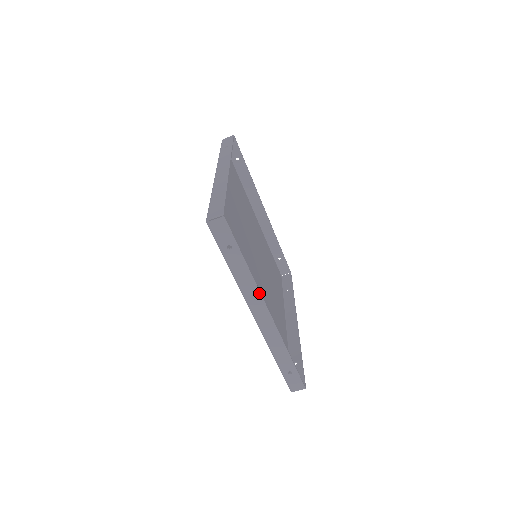
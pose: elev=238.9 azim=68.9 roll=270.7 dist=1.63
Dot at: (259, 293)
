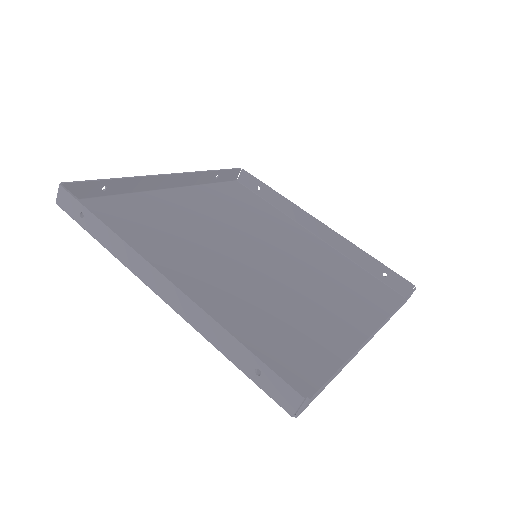
Dot at: (136, 253)
